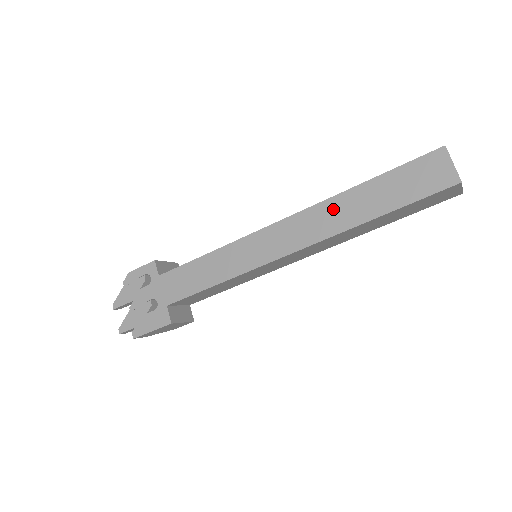
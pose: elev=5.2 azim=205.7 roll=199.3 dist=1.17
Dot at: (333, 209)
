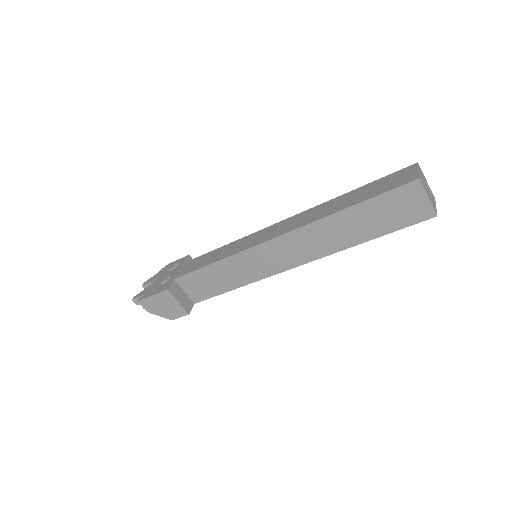
Dot at: (320, 209)
